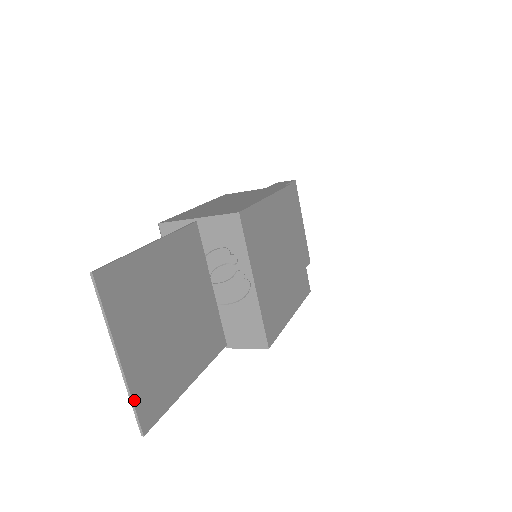
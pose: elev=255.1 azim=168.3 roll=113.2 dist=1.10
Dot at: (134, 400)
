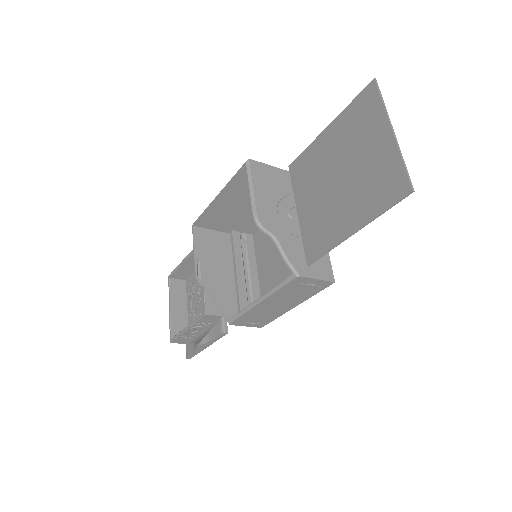
Dot at: (403, 163)
